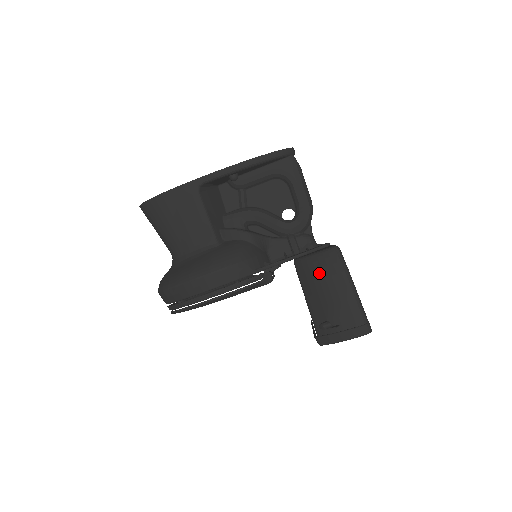
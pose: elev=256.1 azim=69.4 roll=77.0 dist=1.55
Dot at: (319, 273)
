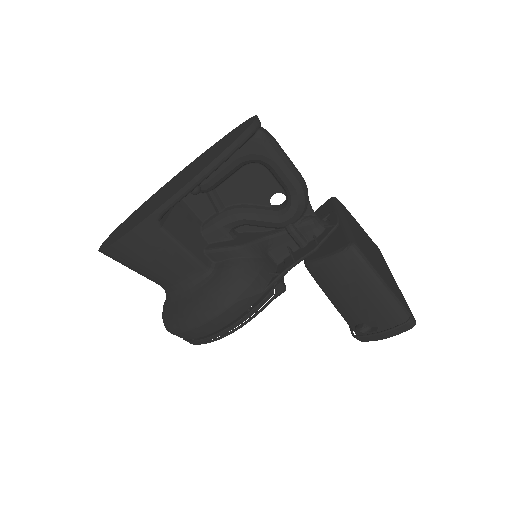
Dot at: (340, 280)
